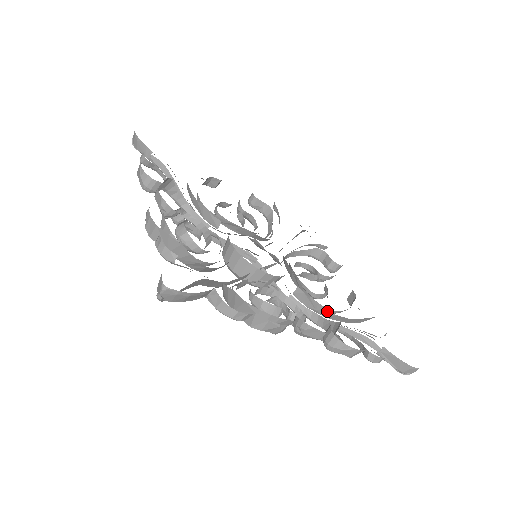
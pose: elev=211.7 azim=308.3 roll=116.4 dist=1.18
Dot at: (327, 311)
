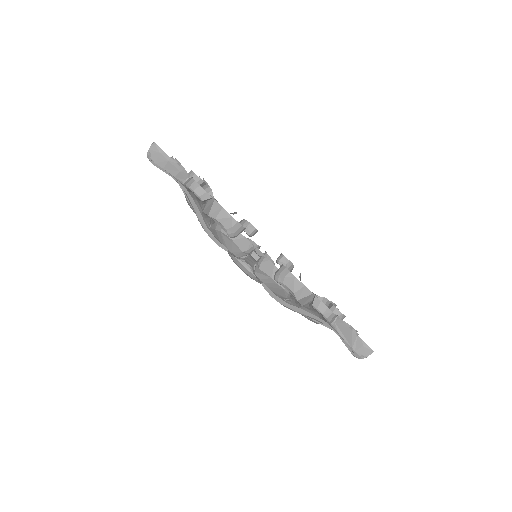
Dot at: occluded
